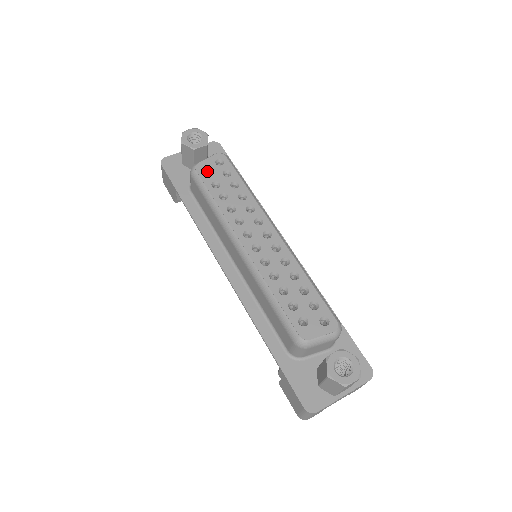
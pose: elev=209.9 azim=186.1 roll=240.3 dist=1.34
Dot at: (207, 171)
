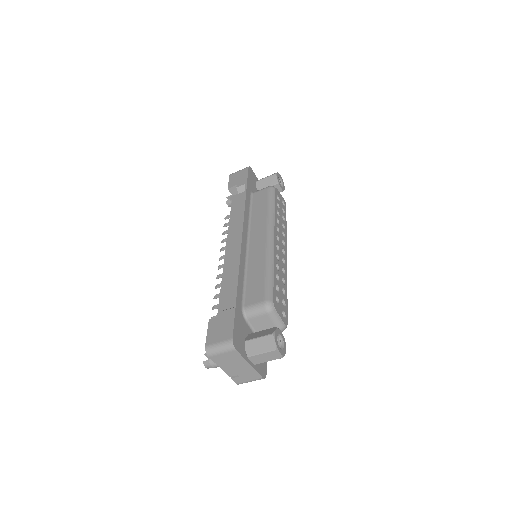
Dot at: (278, 197)
